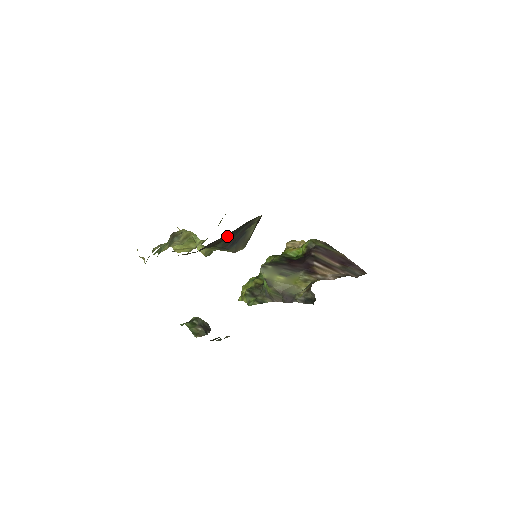
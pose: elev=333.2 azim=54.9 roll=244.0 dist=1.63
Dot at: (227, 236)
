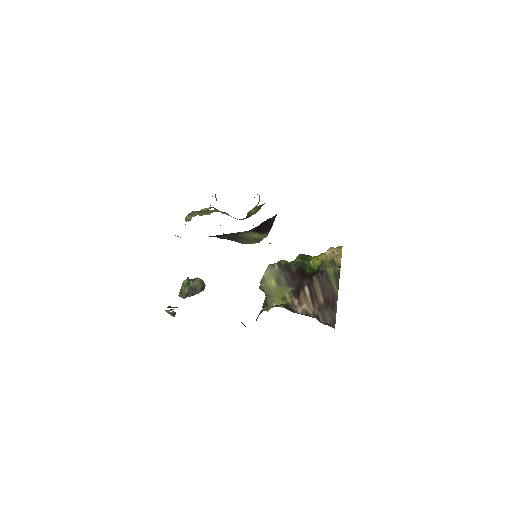
Dot at: (212, 236)
